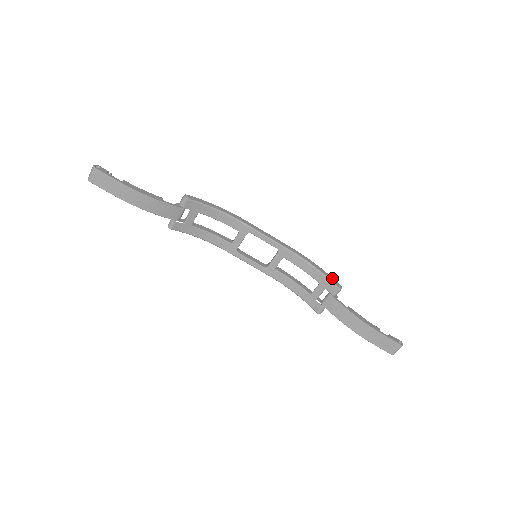
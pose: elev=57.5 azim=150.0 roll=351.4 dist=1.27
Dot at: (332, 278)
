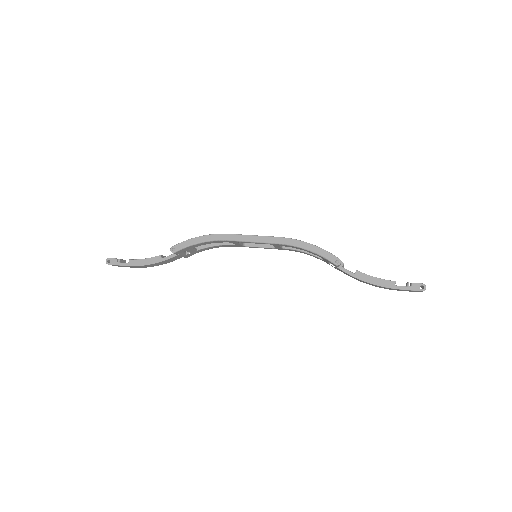
Dot at: (329, 254)
